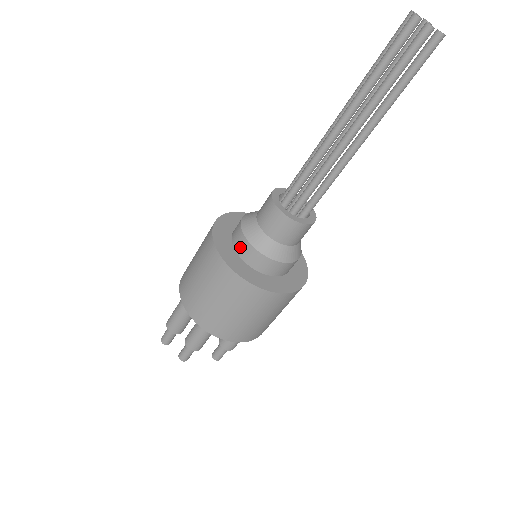
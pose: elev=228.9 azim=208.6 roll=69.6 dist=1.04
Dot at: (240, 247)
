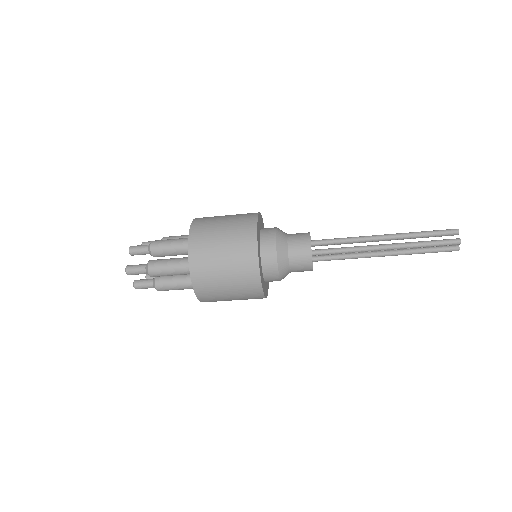
Dot at: (268, 266)
